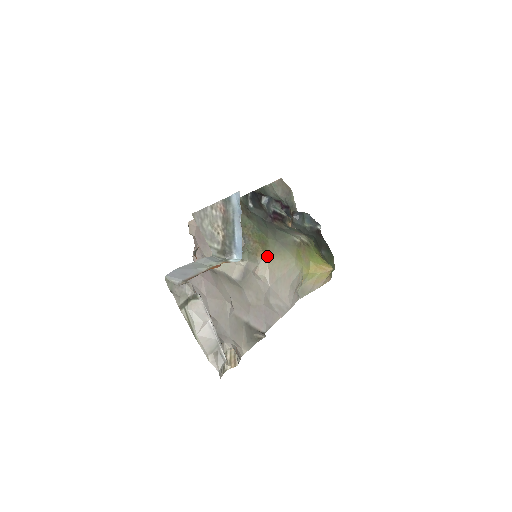
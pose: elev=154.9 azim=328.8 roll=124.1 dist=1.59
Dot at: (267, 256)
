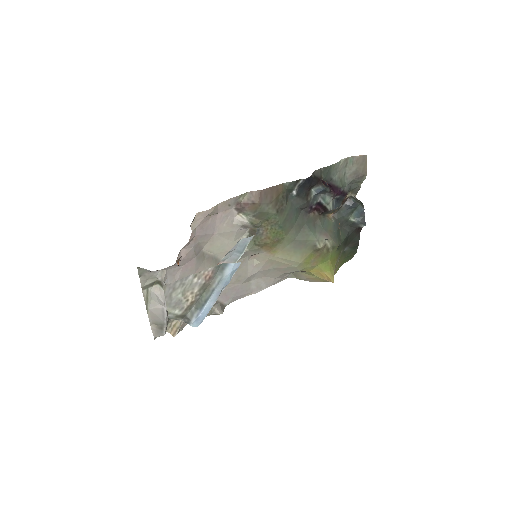
Dot at: (272, 251)
